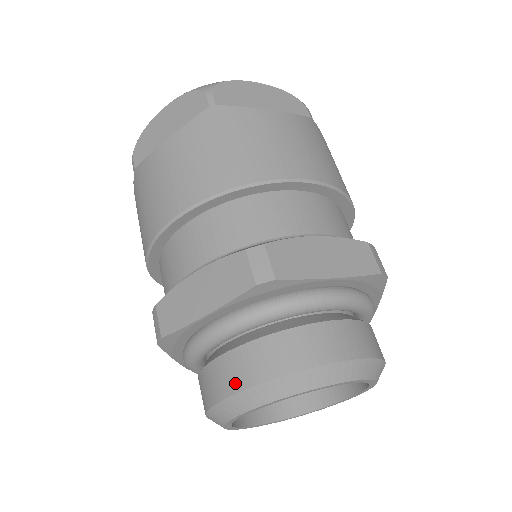
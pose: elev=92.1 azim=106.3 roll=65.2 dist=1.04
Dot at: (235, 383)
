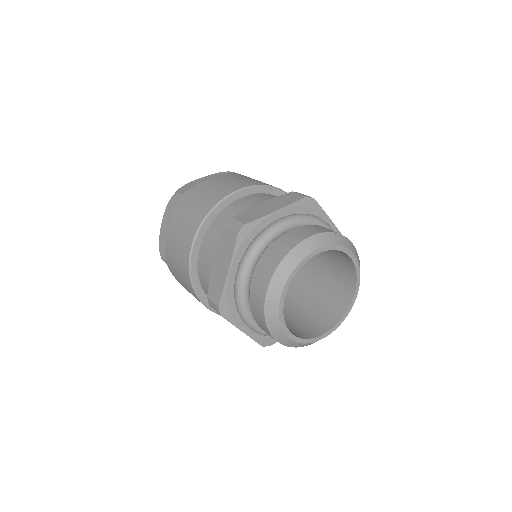
Dot at: (263, 289)
